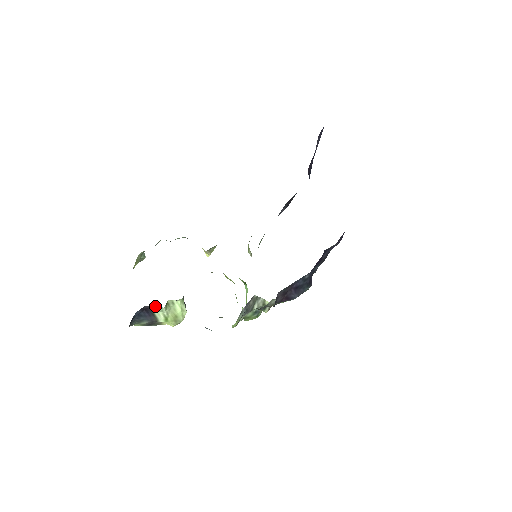
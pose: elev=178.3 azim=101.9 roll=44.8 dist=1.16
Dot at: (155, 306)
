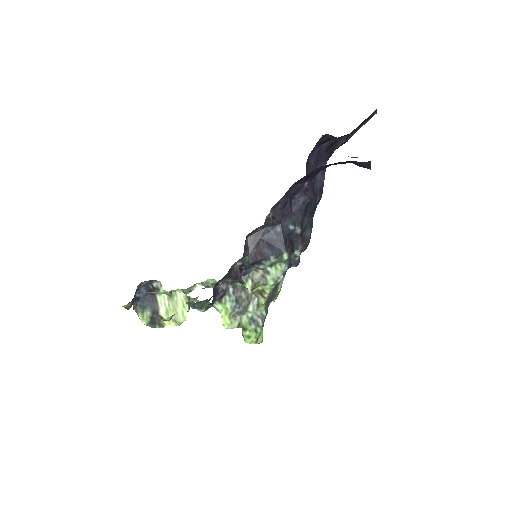
Dot at: (158, 286)
